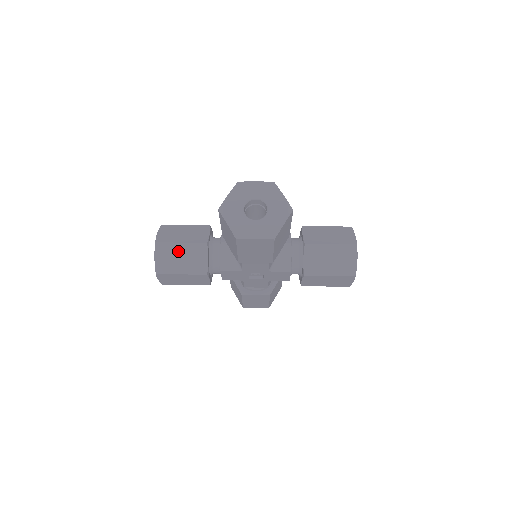
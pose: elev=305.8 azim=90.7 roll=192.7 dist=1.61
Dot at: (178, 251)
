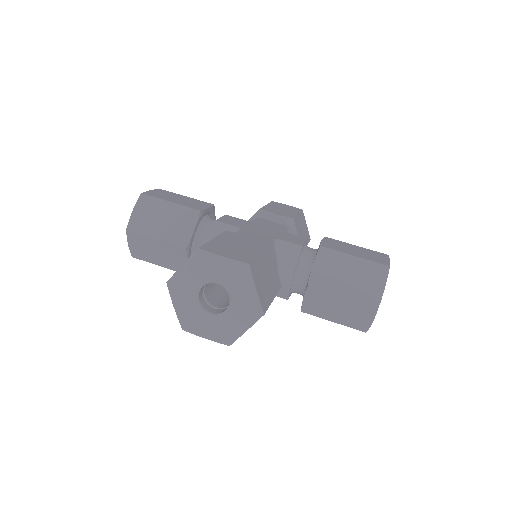
Dot at: (153, 245)
